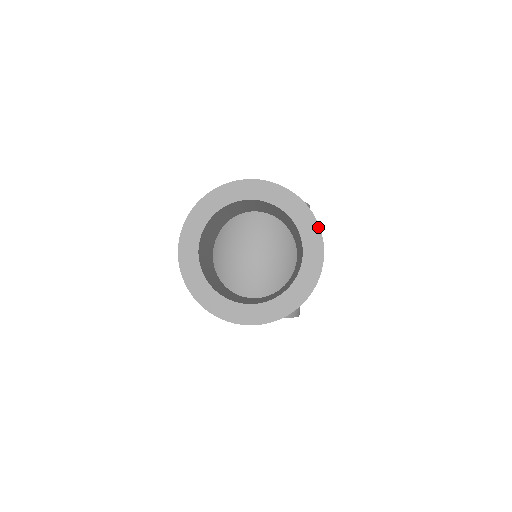
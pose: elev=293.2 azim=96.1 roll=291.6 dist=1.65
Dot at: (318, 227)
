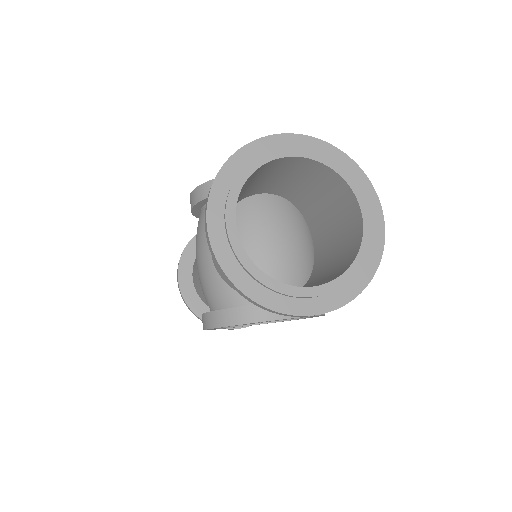
Dot at: (368, 181)
